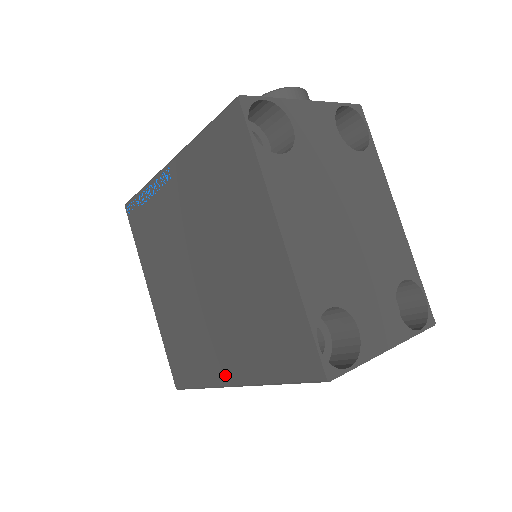
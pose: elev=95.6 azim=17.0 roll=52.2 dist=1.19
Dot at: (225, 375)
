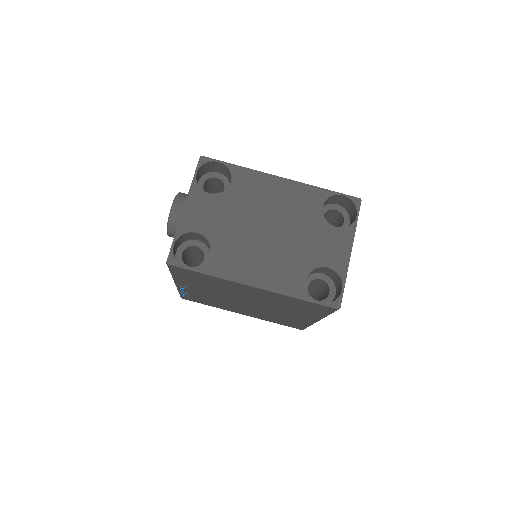
Dot at: (309, 321)
